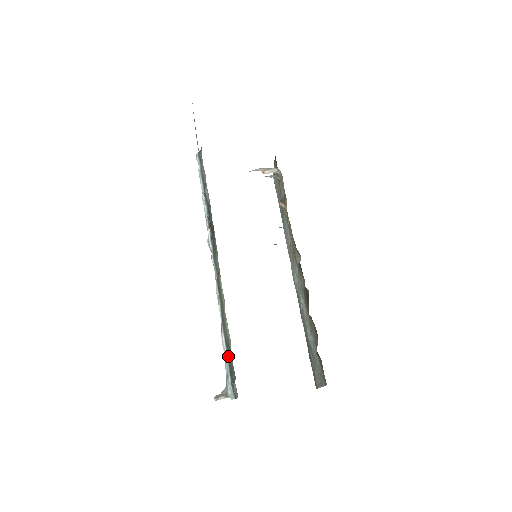
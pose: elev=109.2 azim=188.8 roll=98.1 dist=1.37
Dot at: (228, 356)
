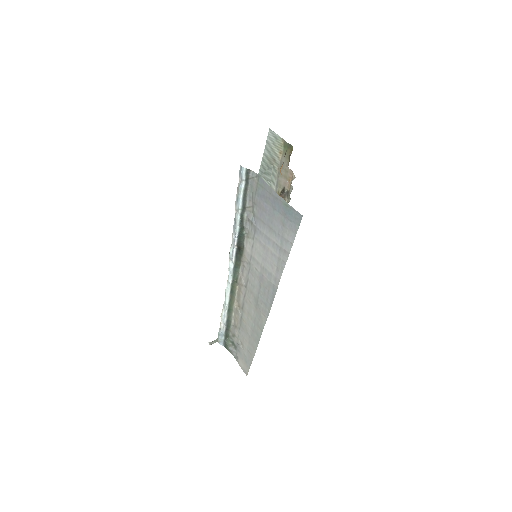
Dot at: (226, 328)
